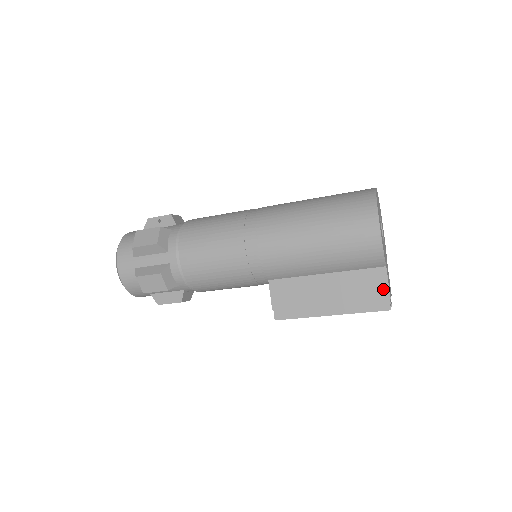
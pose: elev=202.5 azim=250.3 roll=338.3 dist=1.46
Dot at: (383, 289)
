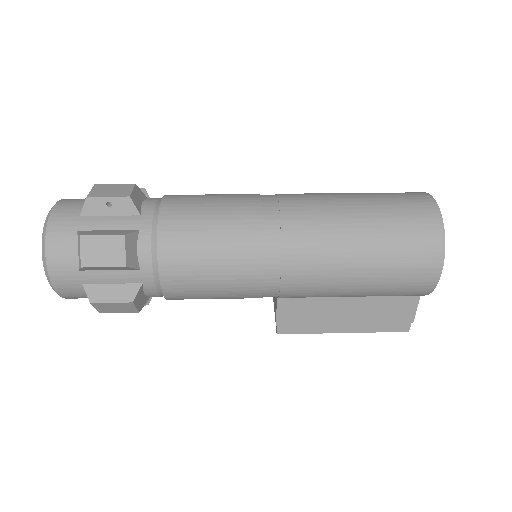
Dot at: (409, 315)
